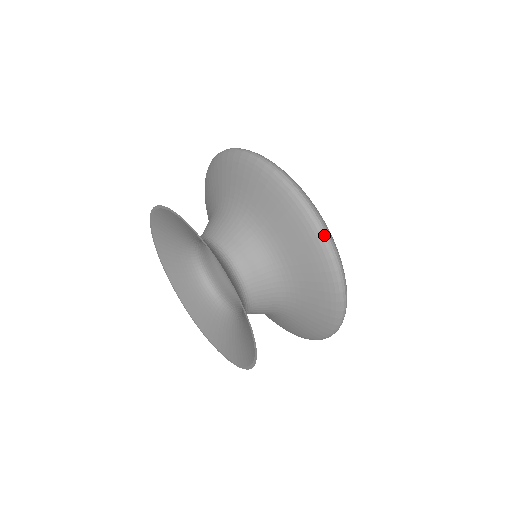
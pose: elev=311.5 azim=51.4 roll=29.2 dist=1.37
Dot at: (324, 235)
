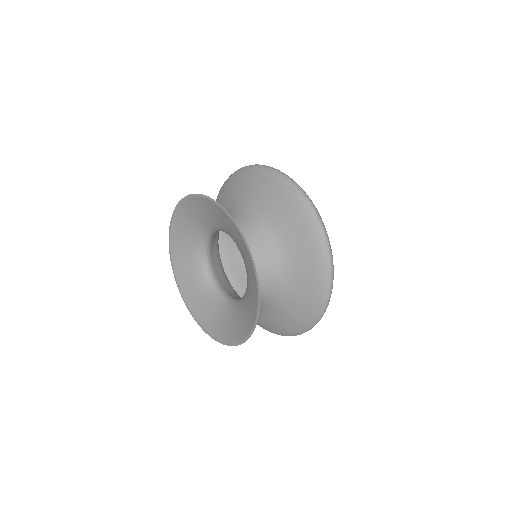
Dot at: (296, 186)
